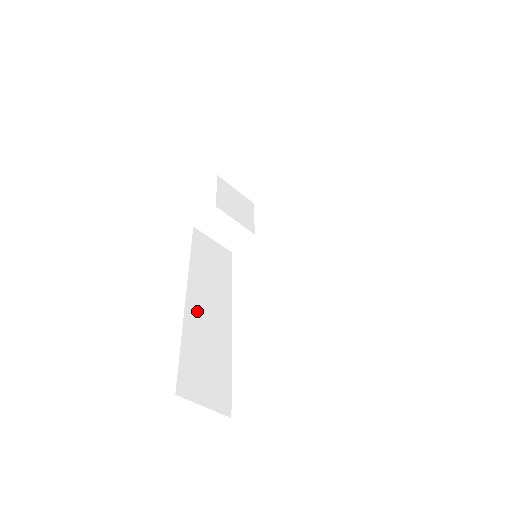
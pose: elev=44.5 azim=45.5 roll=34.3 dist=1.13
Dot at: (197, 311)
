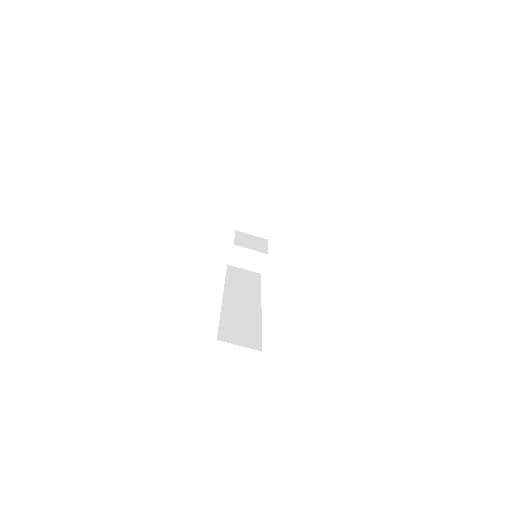
Dot at: (232, 303)
